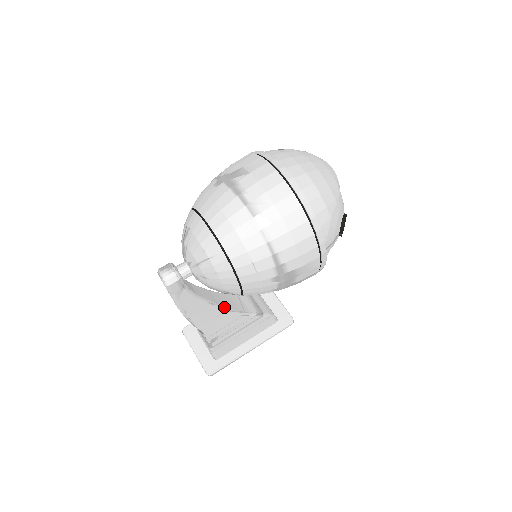
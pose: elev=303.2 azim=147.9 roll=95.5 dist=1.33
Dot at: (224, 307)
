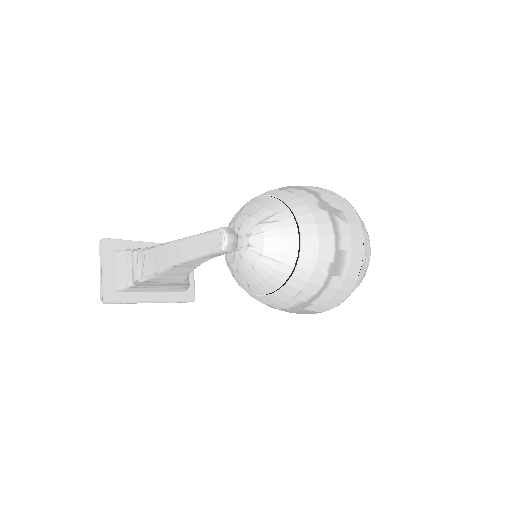
Dot at: occluded
